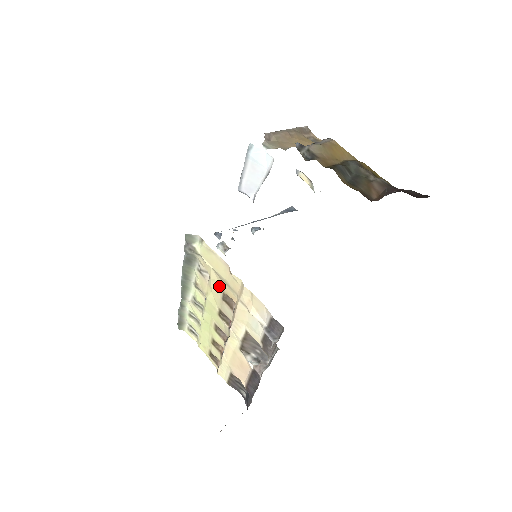
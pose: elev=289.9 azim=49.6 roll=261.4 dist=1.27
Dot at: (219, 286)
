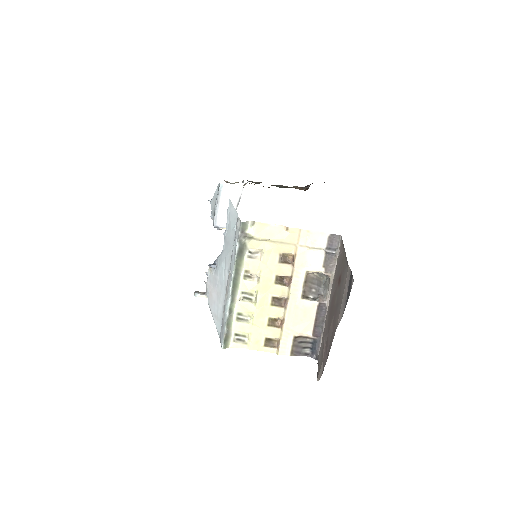
Dot at: (274, 252)
